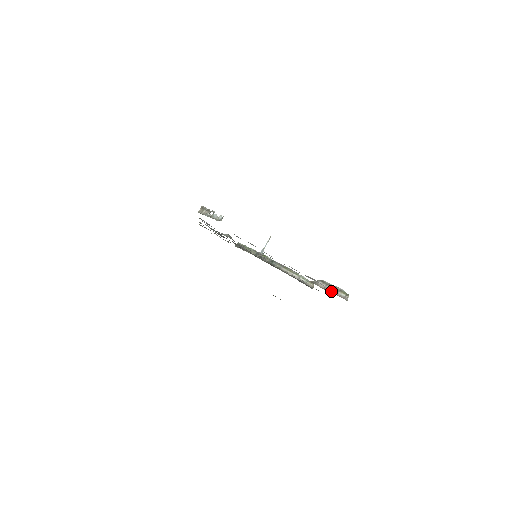
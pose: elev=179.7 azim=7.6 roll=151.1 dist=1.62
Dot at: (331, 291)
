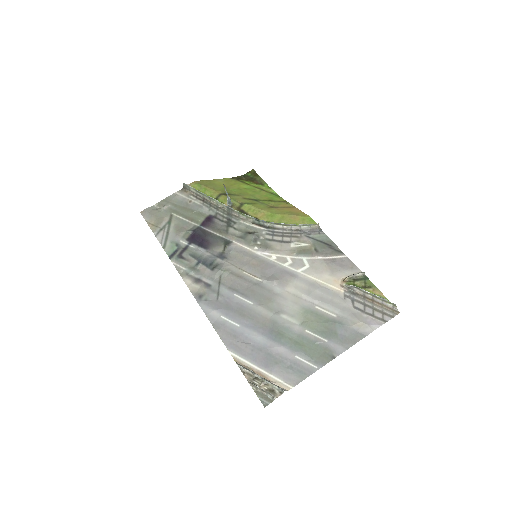
Dot at: (374, 300)
